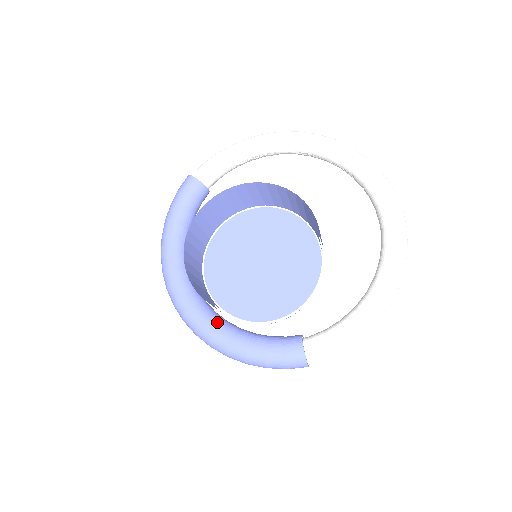
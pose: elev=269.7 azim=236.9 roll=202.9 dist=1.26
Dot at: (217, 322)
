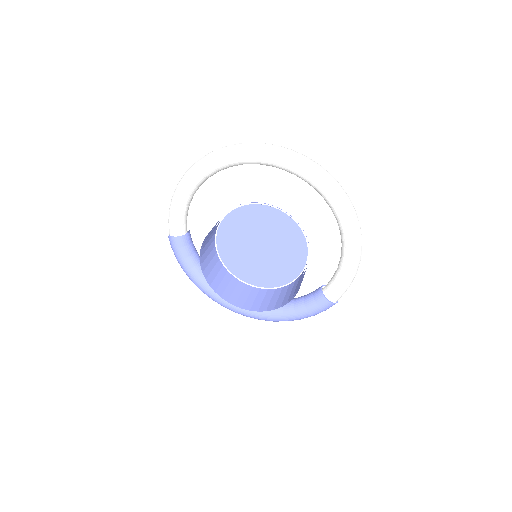
Dot at: (268, 311)
